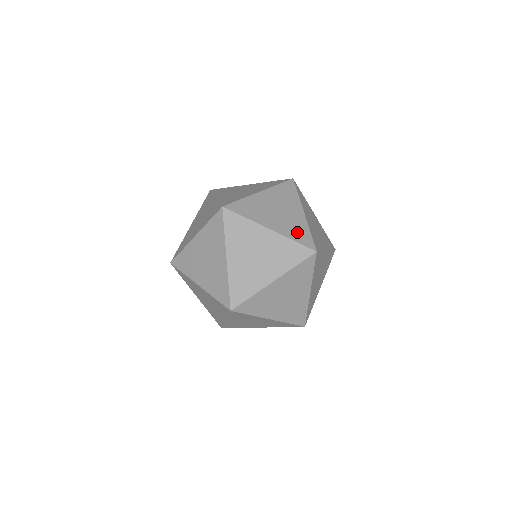
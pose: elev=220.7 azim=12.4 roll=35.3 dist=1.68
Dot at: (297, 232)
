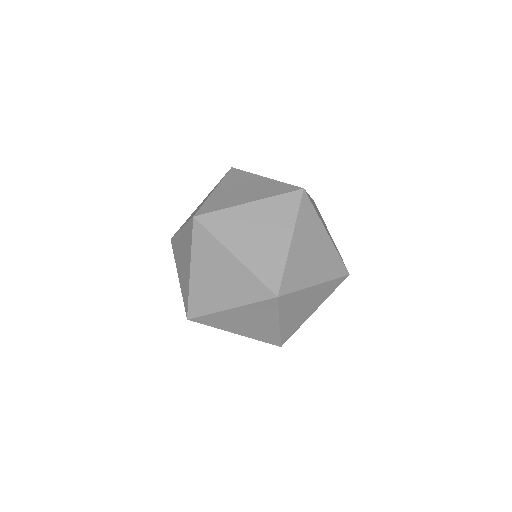
Dot at: (267, 266)
